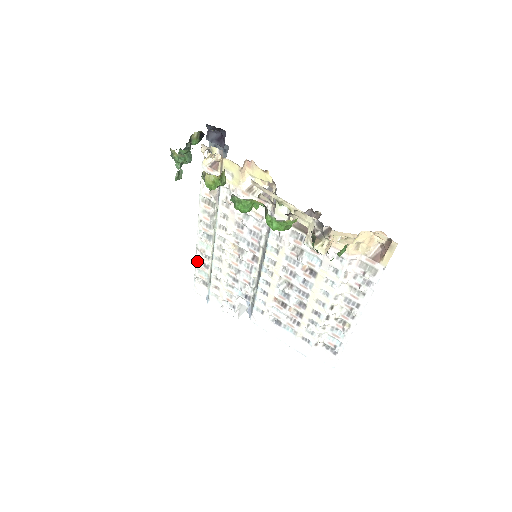
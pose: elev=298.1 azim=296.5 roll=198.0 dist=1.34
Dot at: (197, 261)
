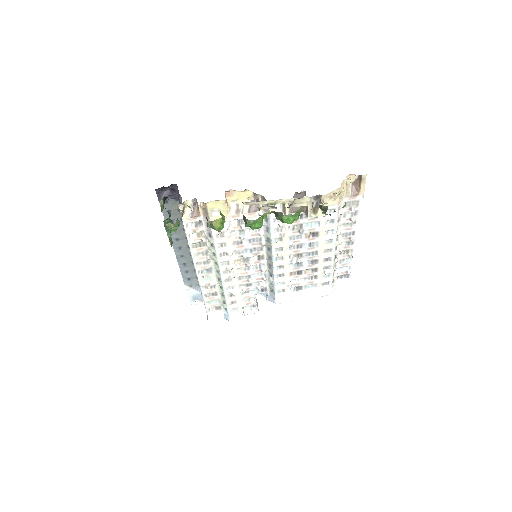
Dot at: (204, 296)
